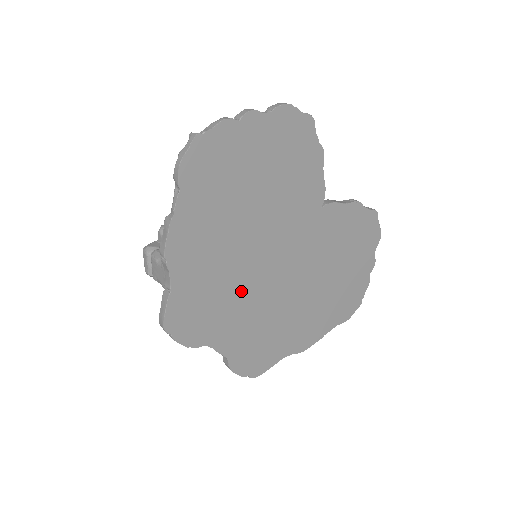
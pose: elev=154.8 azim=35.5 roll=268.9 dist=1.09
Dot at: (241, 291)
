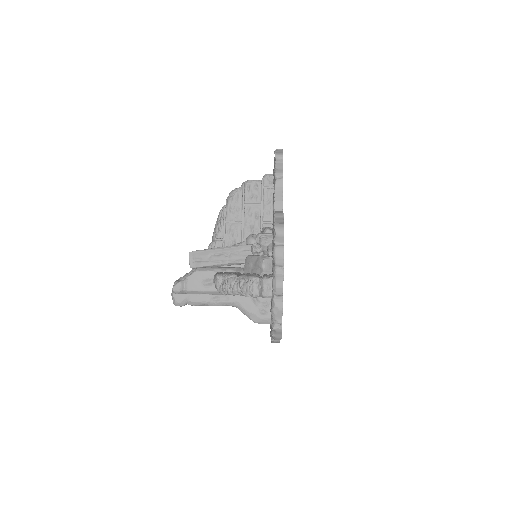
Dot at: occluded
